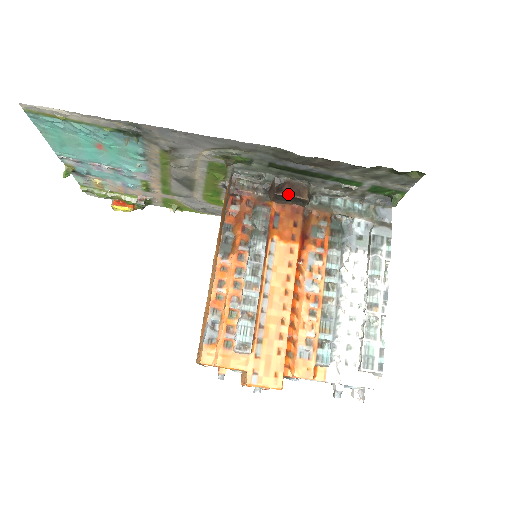
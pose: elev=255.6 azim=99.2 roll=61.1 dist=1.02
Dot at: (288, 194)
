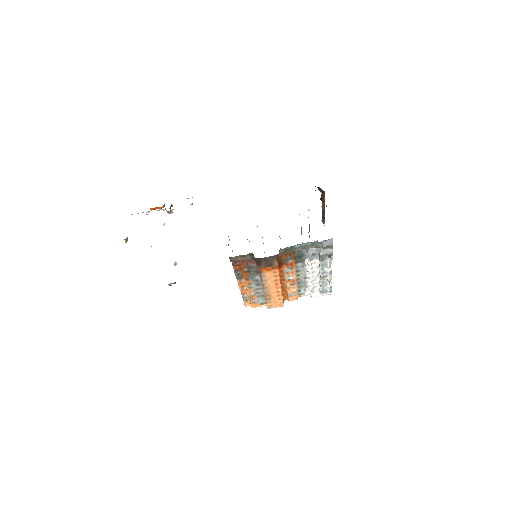
Dot at: (265, 267)
